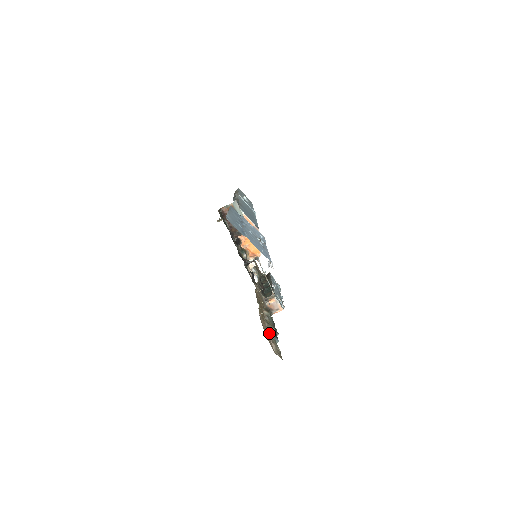
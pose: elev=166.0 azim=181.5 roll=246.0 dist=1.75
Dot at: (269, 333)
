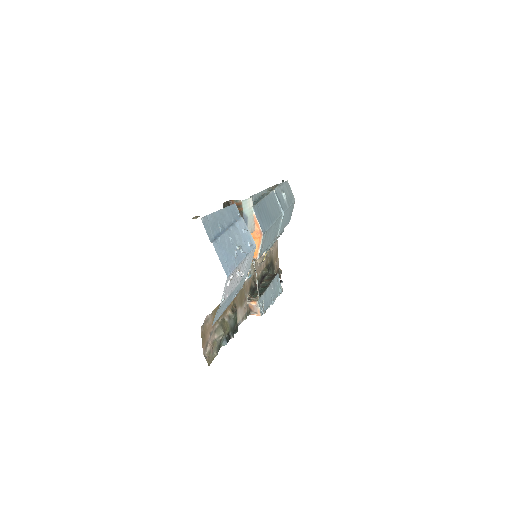
Dot at: (215, 334)
